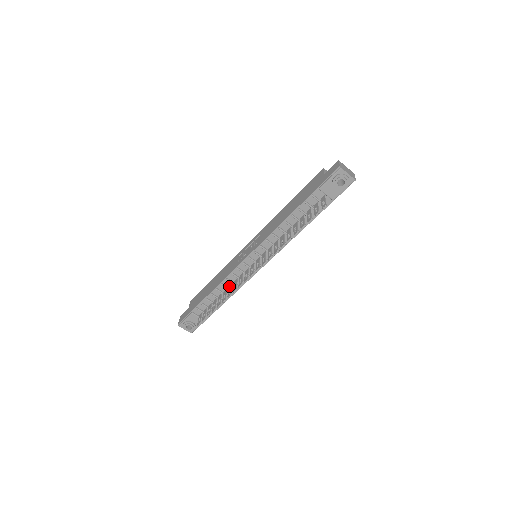
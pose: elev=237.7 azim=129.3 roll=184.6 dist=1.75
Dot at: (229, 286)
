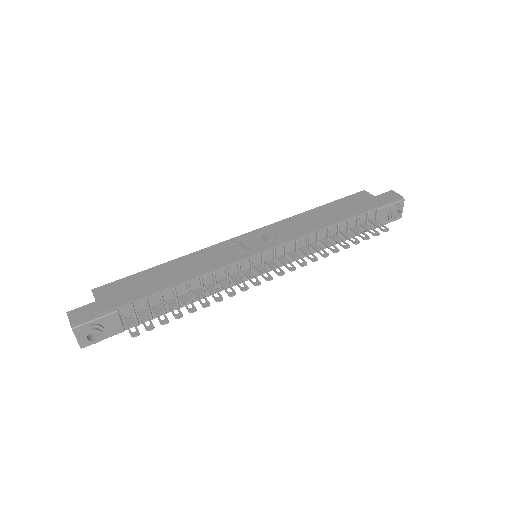
Dot at: (207, 285)
